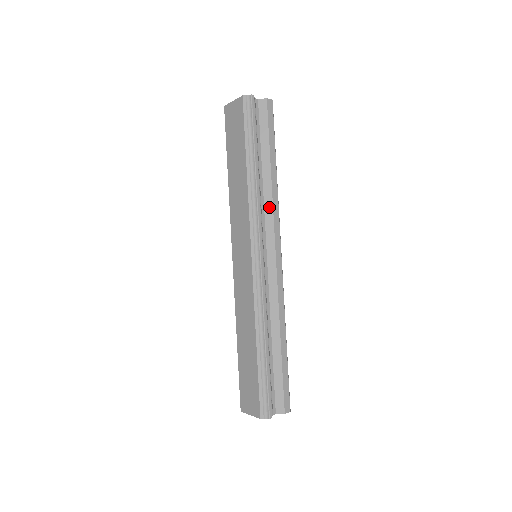
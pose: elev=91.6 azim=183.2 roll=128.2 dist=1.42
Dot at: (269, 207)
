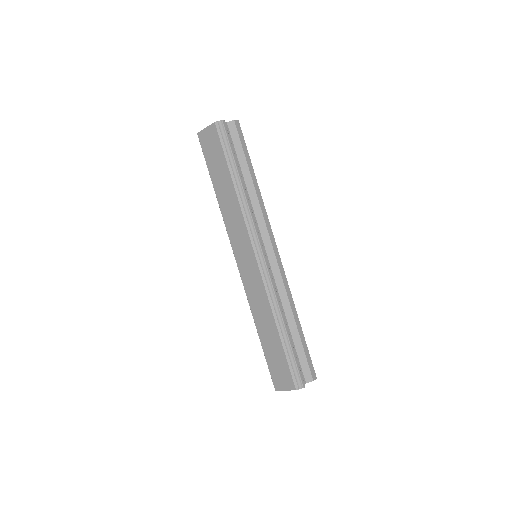
Dot at: (258, 212)
